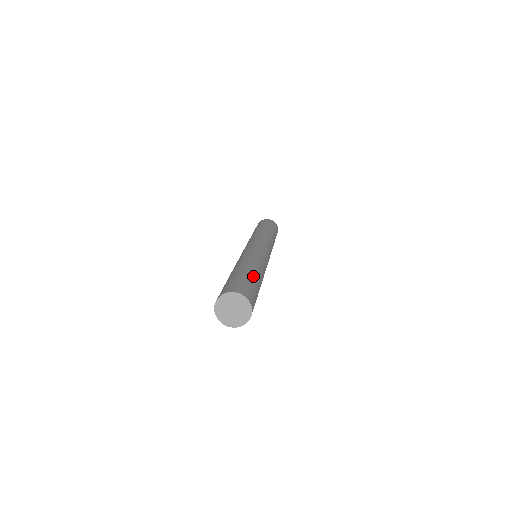
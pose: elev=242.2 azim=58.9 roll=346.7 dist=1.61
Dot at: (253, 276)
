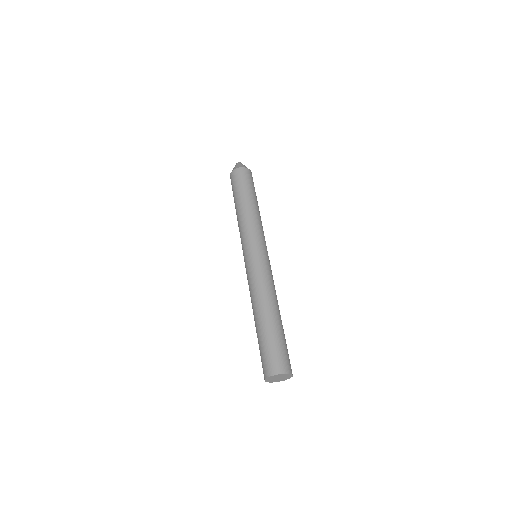
Dot at: (279, 329)
